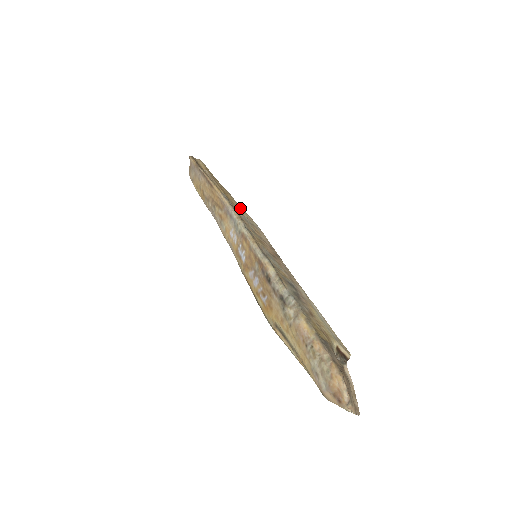
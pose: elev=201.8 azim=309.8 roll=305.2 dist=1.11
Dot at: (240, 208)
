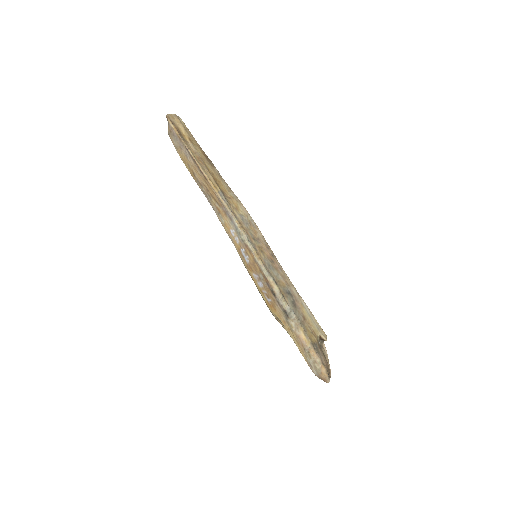
Dot at: (234, 198)
